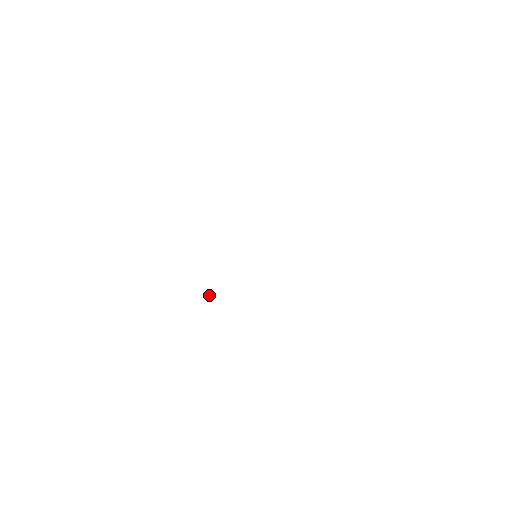
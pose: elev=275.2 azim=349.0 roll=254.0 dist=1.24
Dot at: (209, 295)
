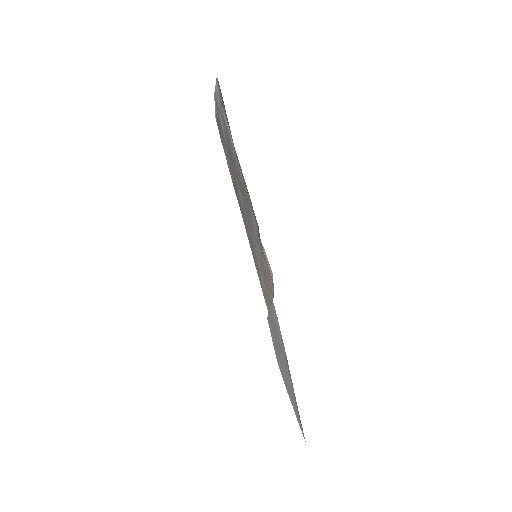
Dot at: occluded
